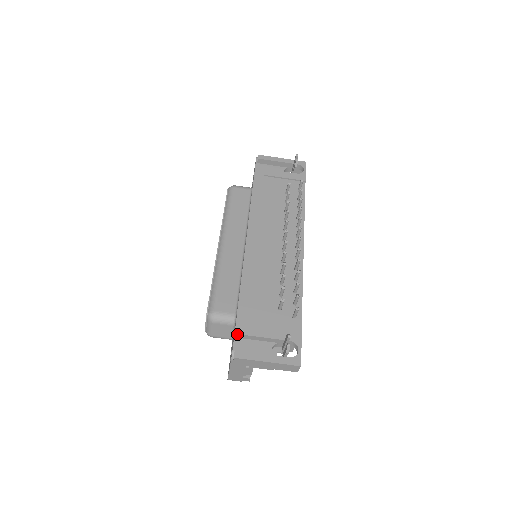
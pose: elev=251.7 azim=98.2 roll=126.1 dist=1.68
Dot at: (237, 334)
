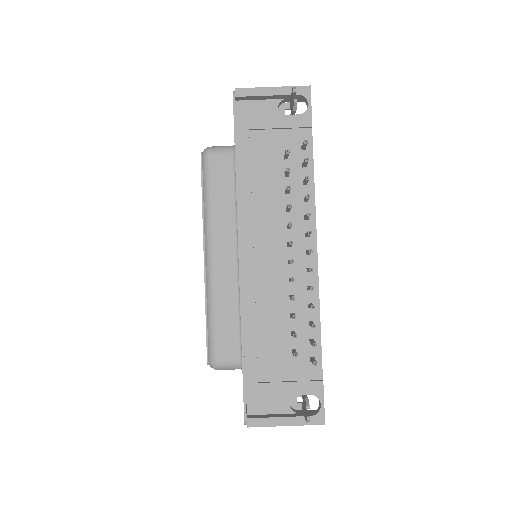
Dot at: occluded
